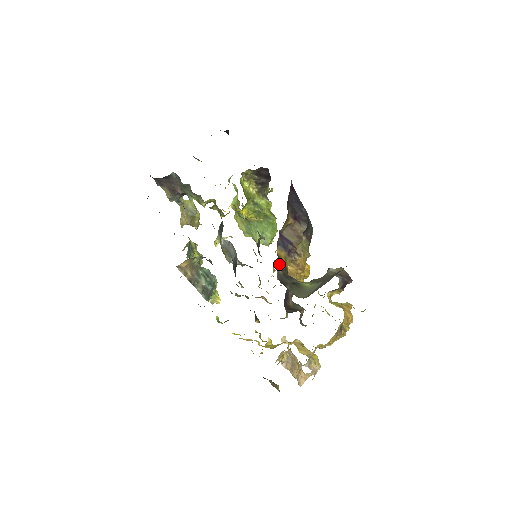
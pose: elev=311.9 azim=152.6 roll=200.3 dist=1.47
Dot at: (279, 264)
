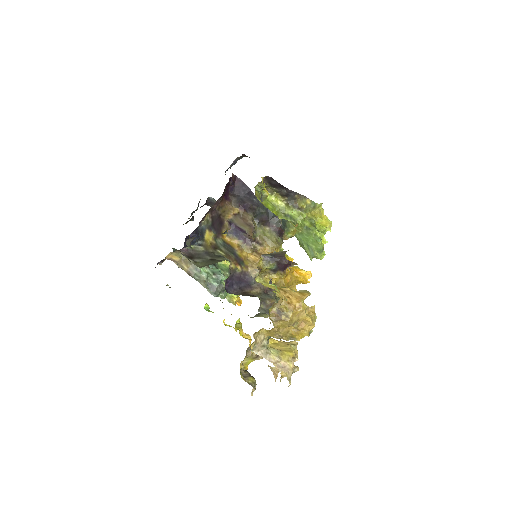
Dot at: (198, 242)
